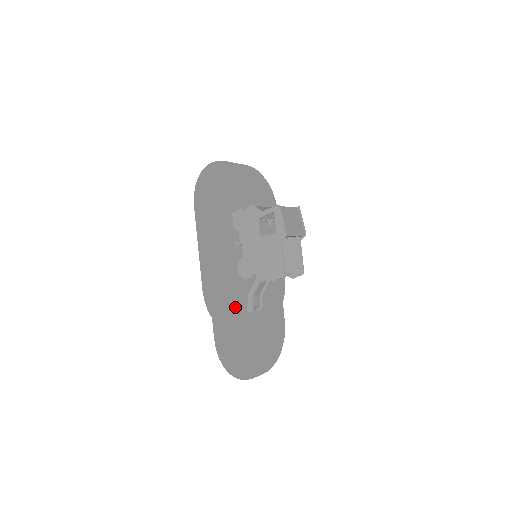
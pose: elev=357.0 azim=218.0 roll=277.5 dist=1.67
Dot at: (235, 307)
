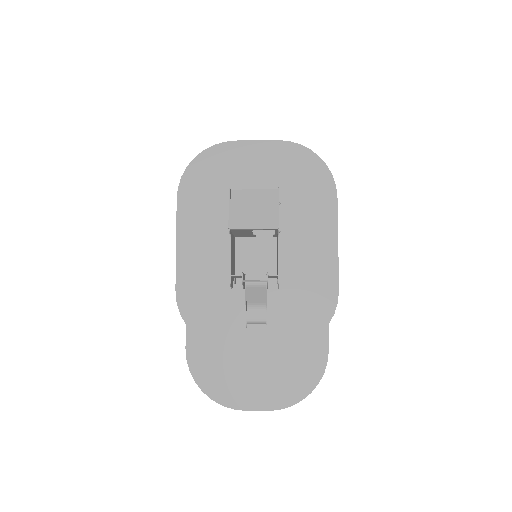
Dot at: (227, 317)
